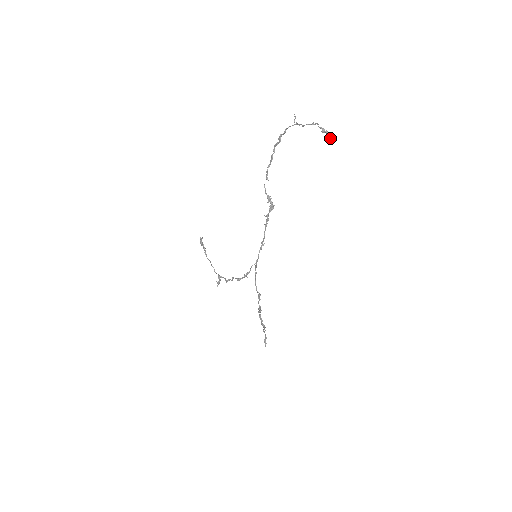
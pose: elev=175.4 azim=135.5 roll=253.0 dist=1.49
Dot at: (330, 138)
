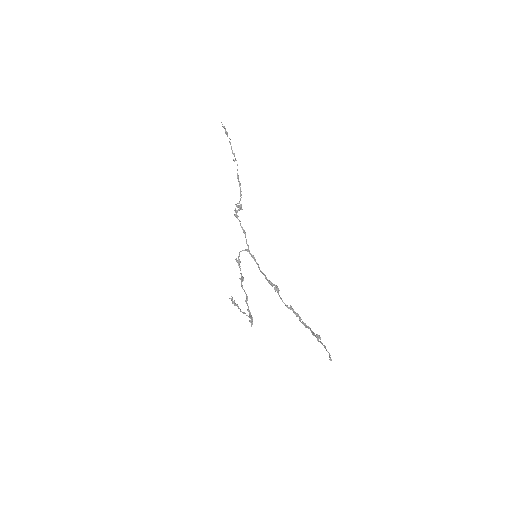
Dot at: (223, 126)
